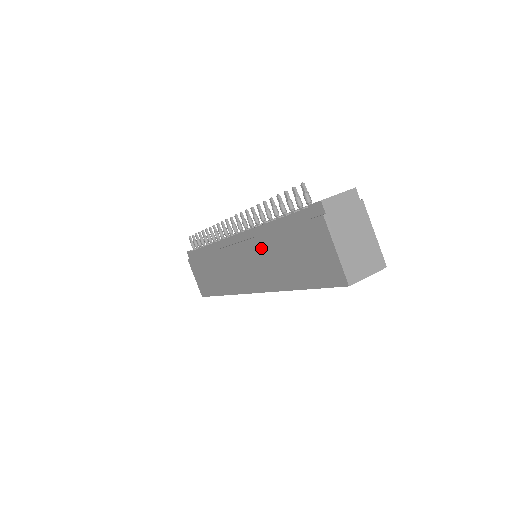
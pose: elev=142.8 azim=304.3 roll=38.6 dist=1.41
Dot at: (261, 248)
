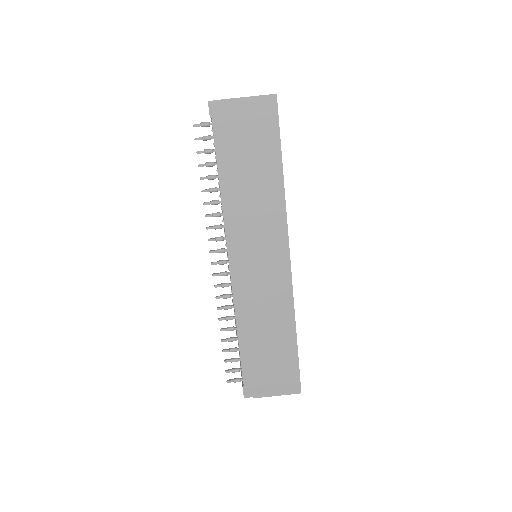
Dot at: (243, 211)
